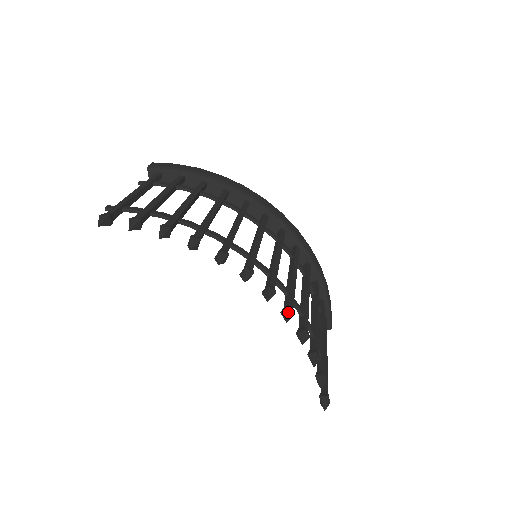
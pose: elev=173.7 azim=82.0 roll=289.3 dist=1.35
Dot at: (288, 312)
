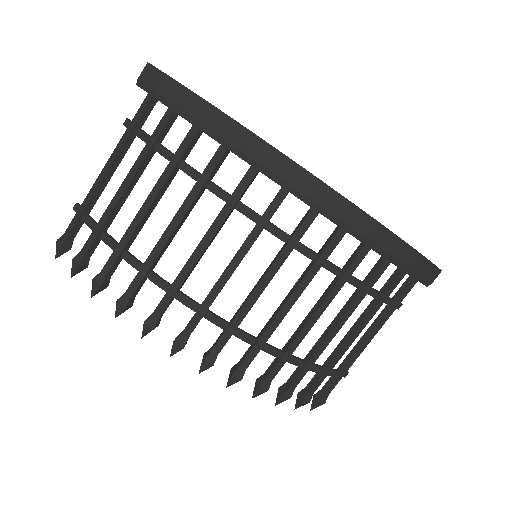
Dot at: (230, 379)
